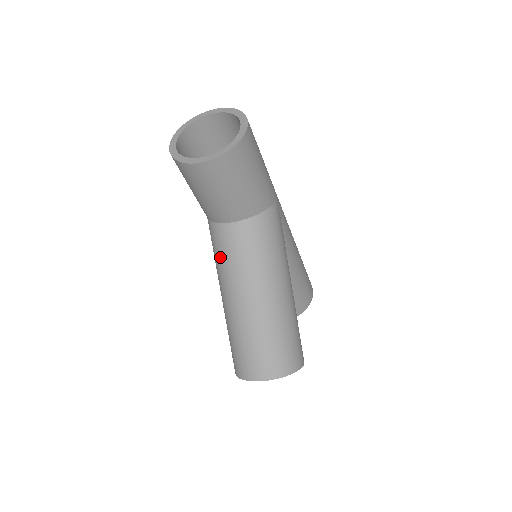
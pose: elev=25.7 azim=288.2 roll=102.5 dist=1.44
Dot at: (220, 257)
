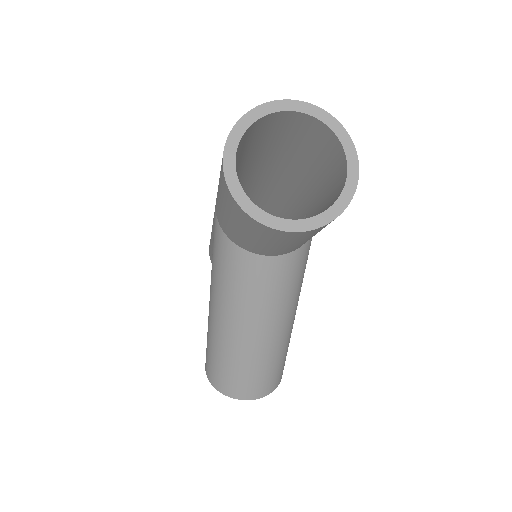
Dot at: (233, 284)
